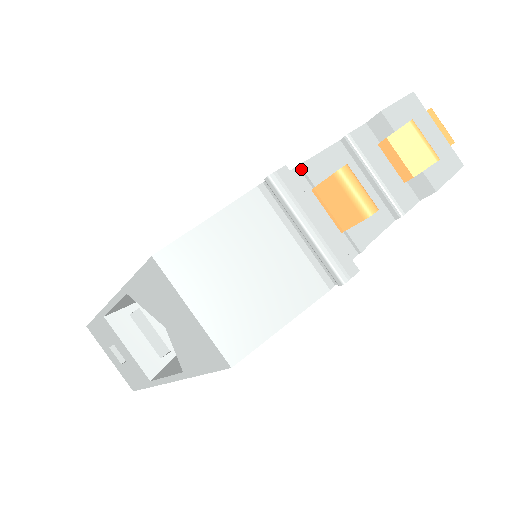
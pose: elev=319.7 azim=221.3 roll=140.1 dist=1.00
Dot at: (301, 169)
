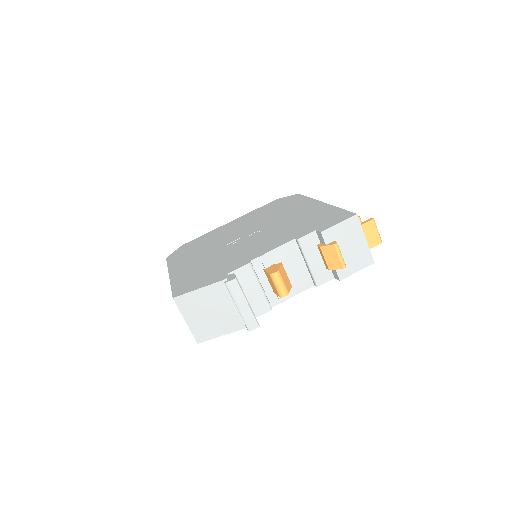
Dot at: (260, 259)
